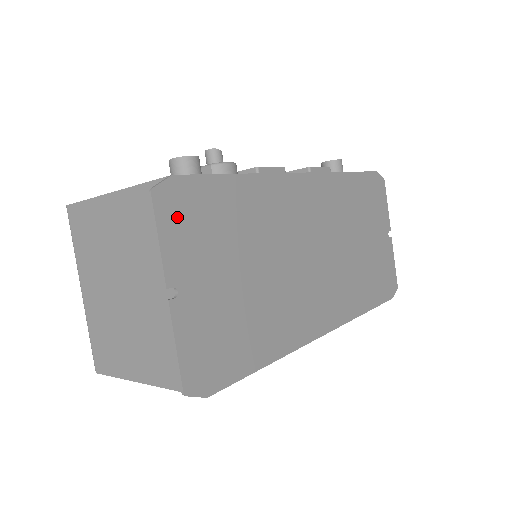
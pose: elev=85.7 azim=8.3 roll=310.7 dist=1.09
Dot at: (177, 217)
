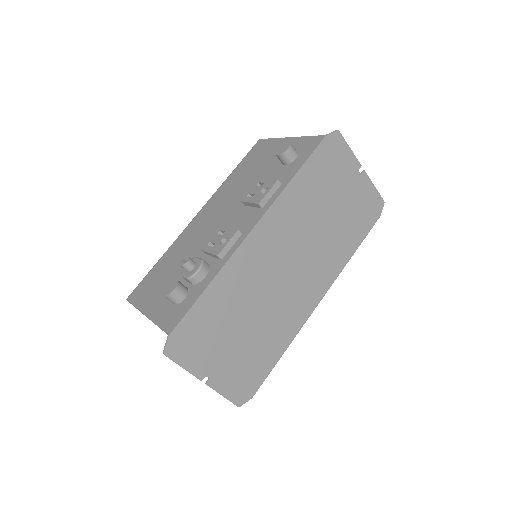
Dot at: (185, 349)
